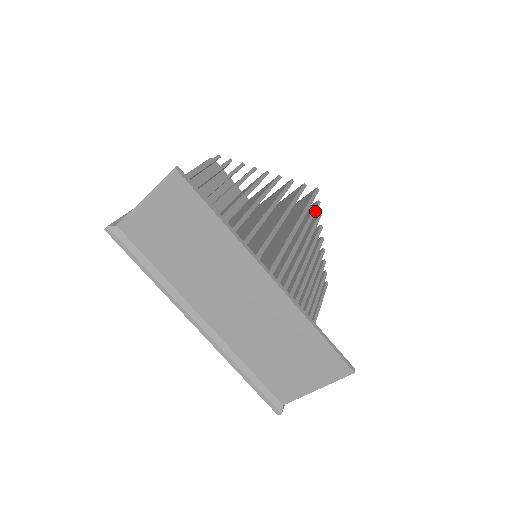
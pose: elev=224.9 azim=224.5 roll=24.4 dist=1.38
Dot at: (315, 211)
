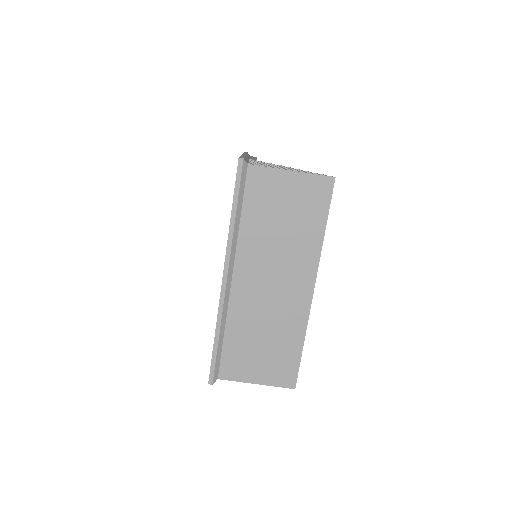
Dot at: occluded
